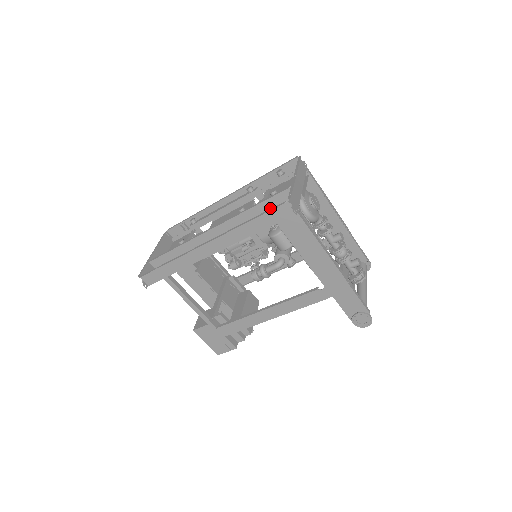
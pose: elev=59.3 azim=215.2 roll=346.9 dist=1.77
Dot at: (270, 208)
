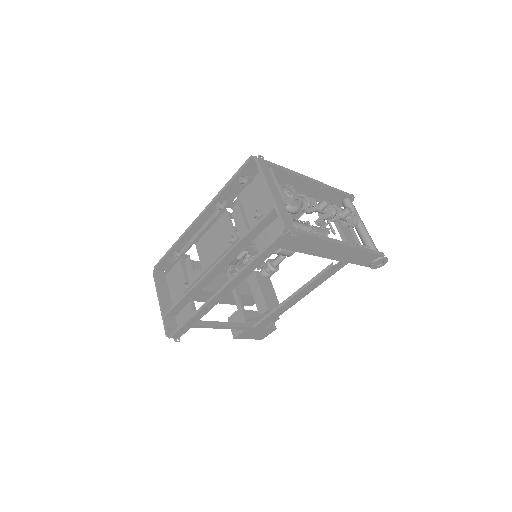
Dot at: (260, 229)
